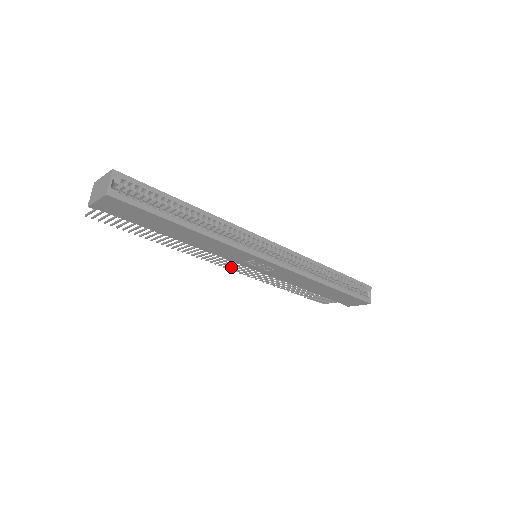
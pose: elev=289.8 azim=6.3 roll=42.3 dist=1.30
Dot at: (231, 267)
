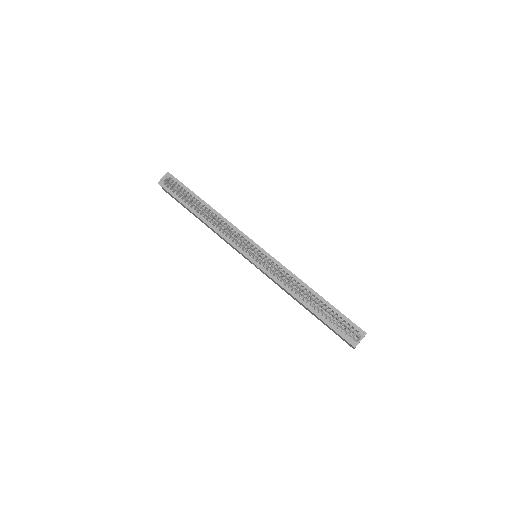
Dot at: occluded
